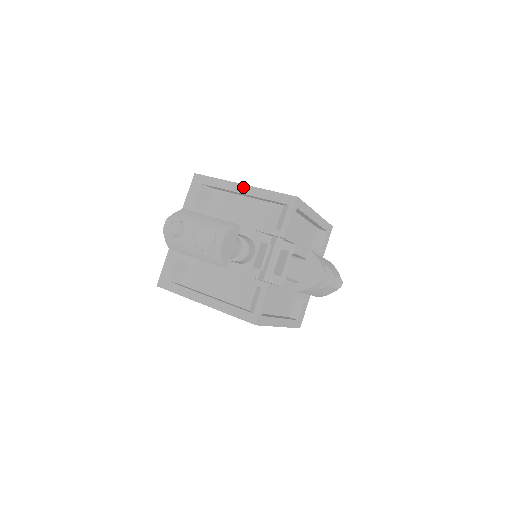
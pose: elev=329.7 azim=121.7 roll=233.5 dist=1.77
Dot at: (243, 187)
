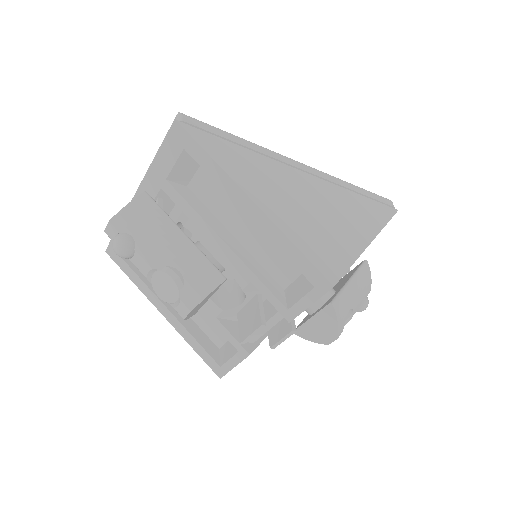
Dot at: (252, 207)
